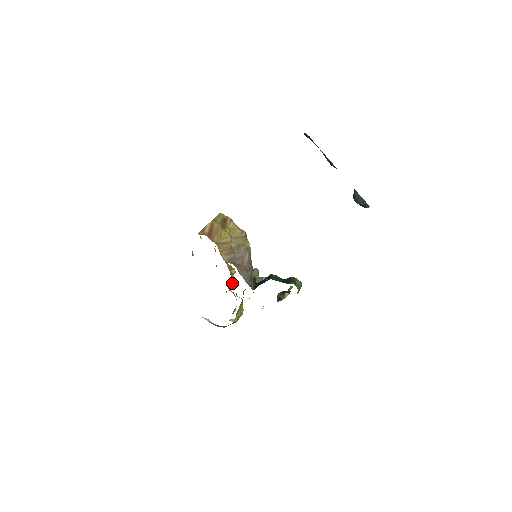
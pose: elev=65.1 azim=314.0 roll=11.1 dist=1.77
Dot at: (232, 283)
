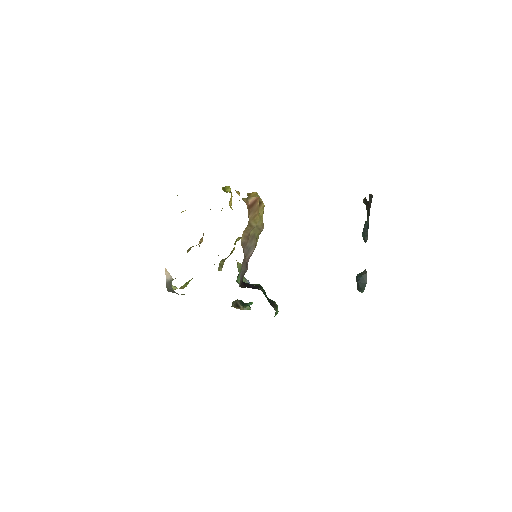
Dot at: occluded
